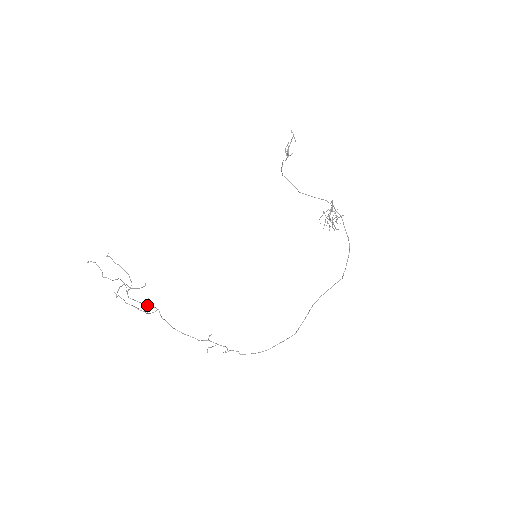
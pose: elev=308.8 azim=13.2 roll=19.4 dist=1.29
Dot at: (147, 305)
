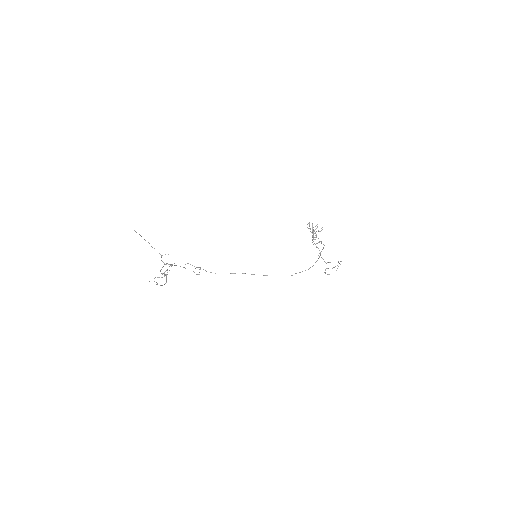
Dot at: occluded
